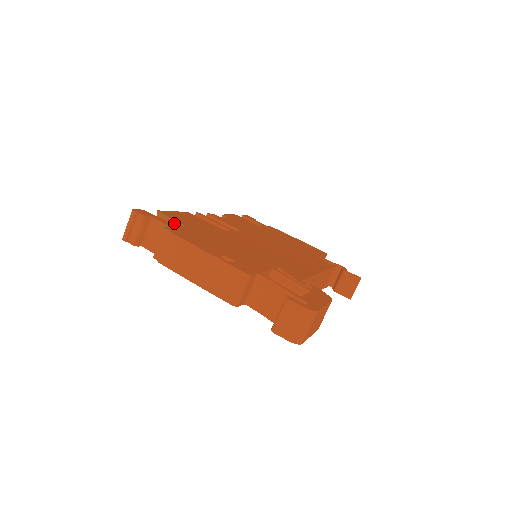
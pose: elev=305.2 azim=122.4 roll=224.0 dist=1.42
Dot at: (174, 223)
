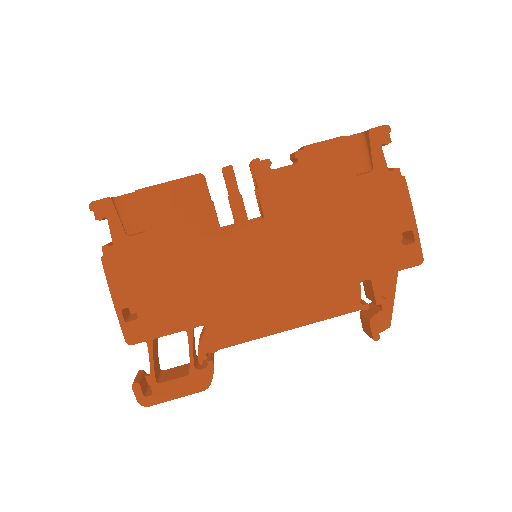
Dot at: (146, 214)
